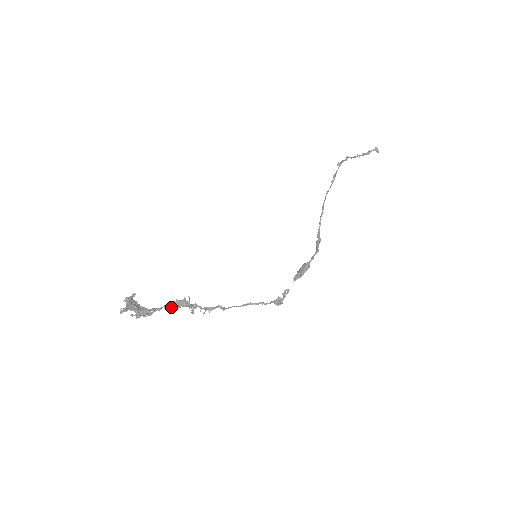
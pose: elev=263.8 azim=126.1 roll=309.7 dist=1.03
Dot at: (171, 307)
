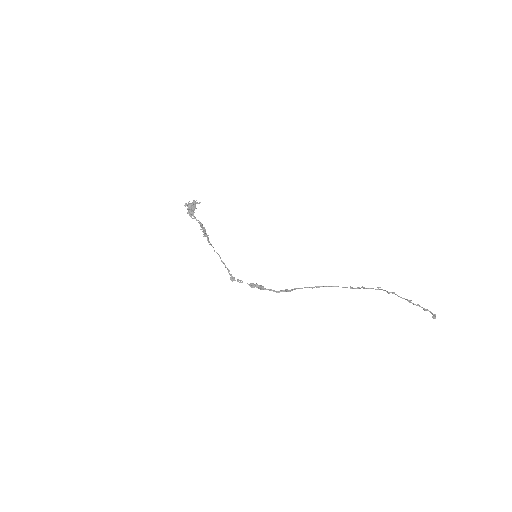
Dot at: (200, 225)
